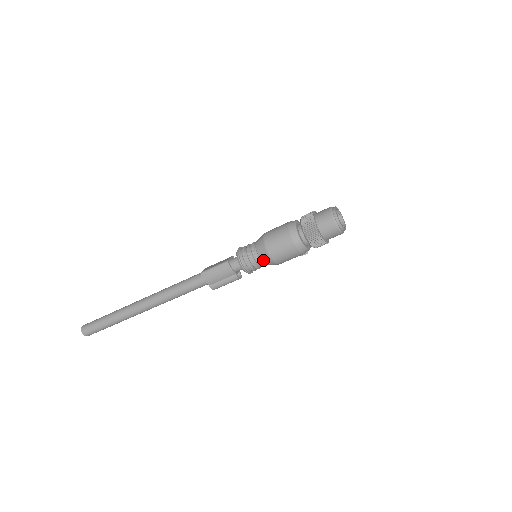
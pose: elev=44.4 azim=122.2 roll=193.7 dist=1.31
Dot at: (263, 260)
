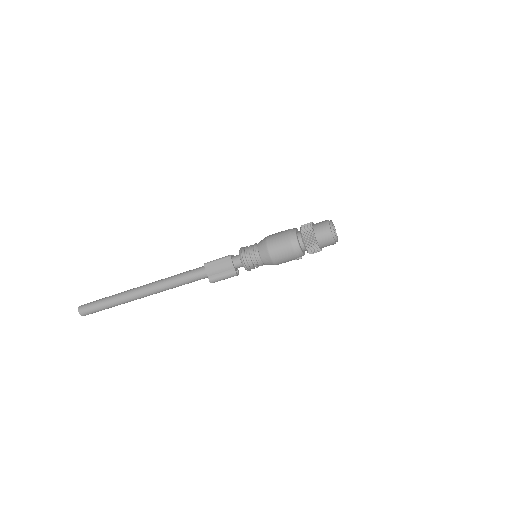
Dot at: (262, 255)
